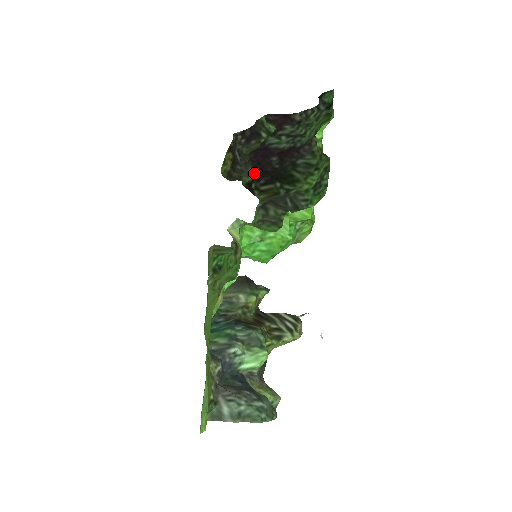
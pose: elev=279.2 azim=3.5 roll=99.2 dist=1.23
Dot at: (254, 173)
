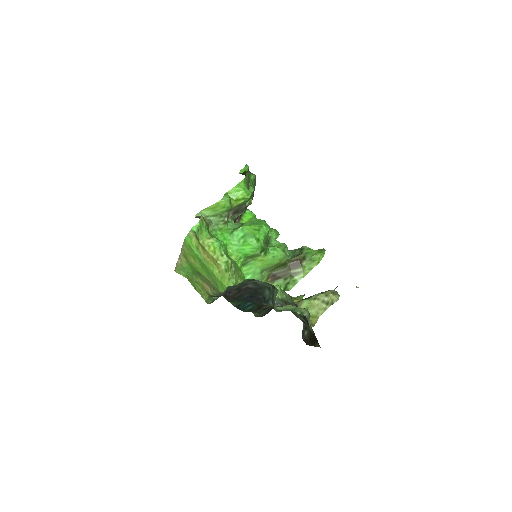
Dot at: occluded
